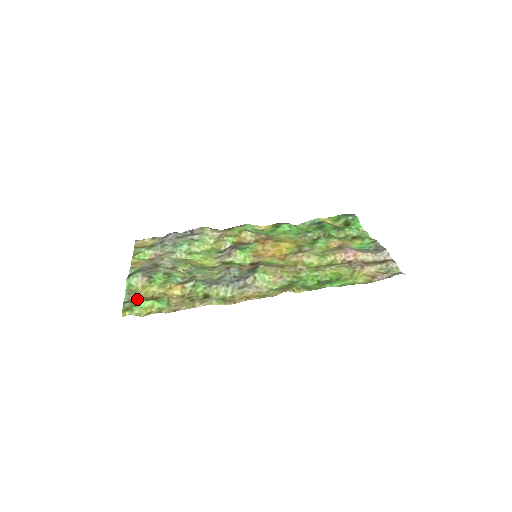
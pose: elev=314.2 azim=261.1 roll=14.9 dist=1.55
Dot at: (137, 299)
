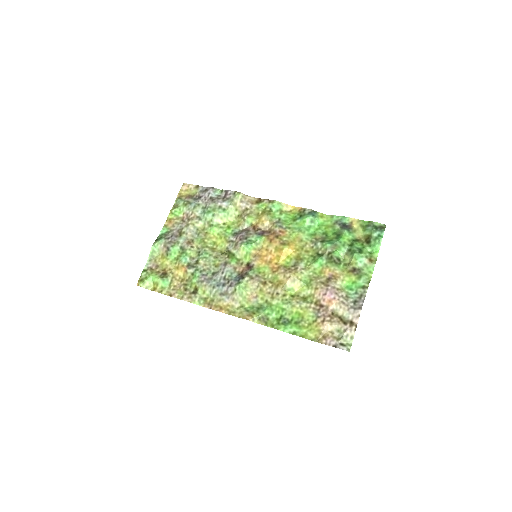
Dot at: (153, 269)
